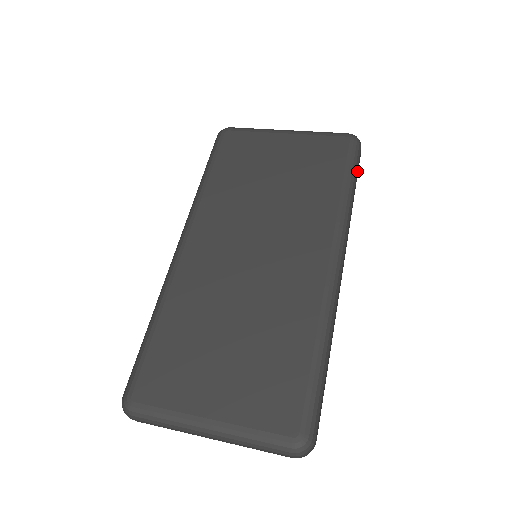
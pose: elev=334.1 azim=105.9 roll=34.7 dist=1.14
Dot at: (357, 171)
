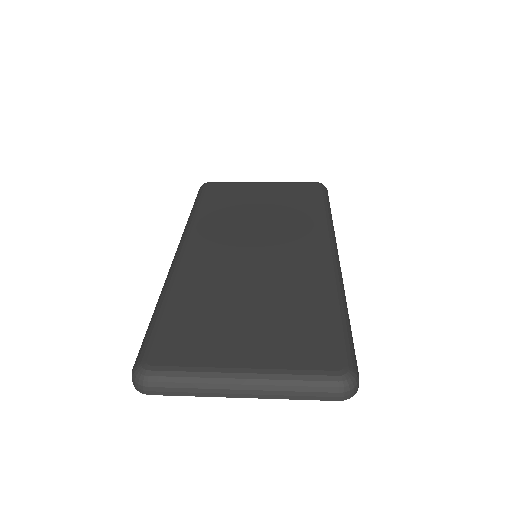
Dot at: occluded
